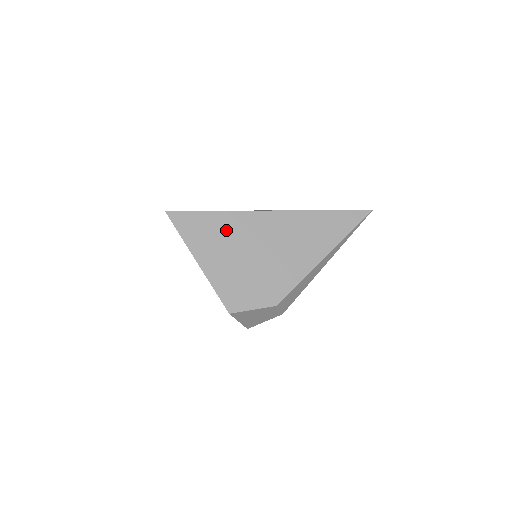
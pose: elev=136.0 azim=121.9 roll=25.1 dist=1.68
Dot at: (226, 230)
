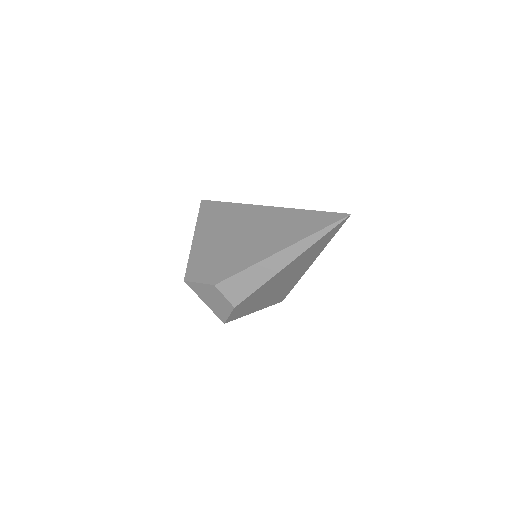
Dot at: (224, 217)
